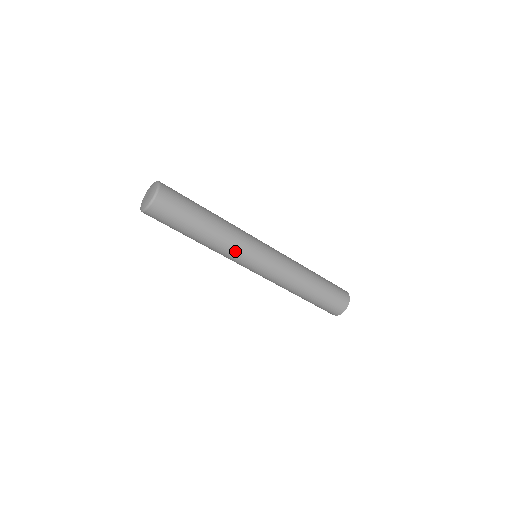
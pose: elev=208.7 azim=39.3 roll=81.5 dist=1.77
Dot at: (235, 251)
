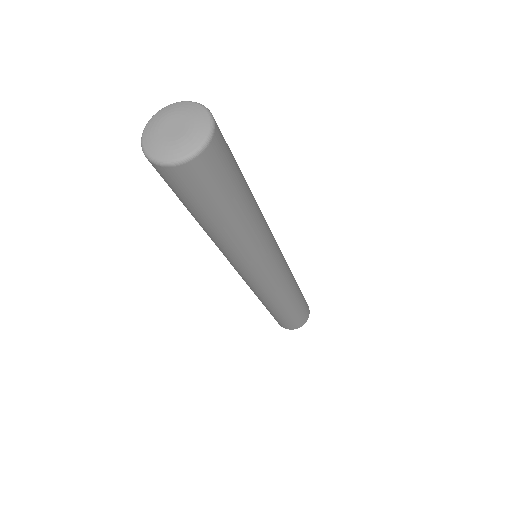
Dot at: (250, 257)
